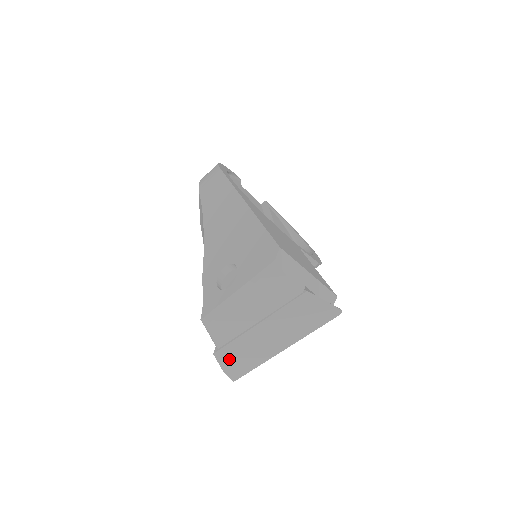
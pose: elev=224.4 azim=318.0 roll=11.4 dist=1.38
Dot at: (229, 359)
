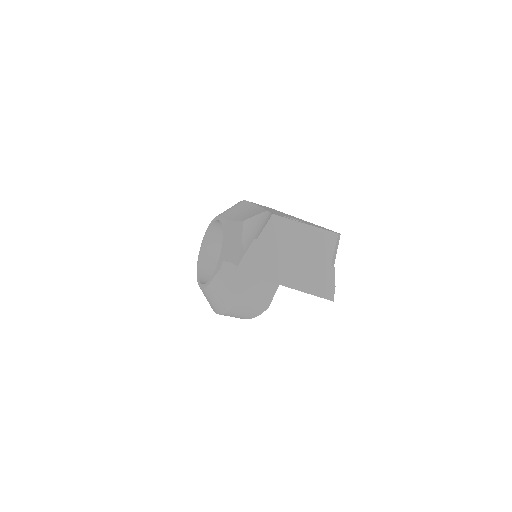
Dot at: (256, 254)
